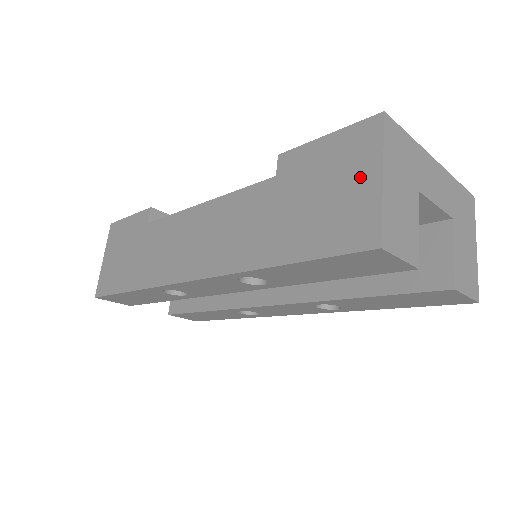
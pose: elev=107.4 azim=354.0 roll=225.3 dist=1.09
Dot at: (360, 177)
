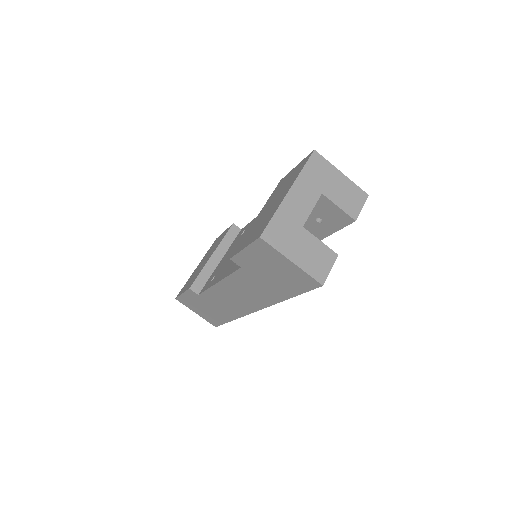
Dot at: (282, 264)
